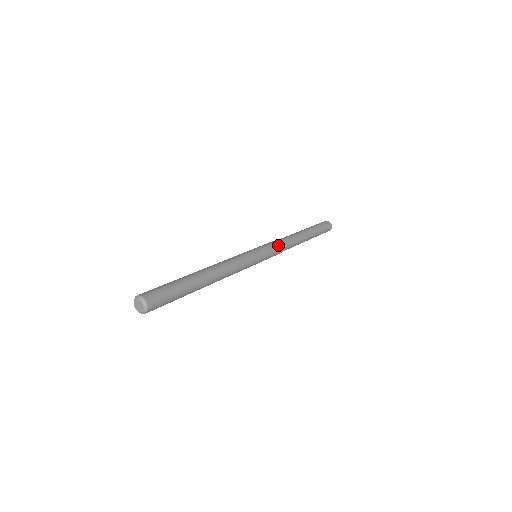
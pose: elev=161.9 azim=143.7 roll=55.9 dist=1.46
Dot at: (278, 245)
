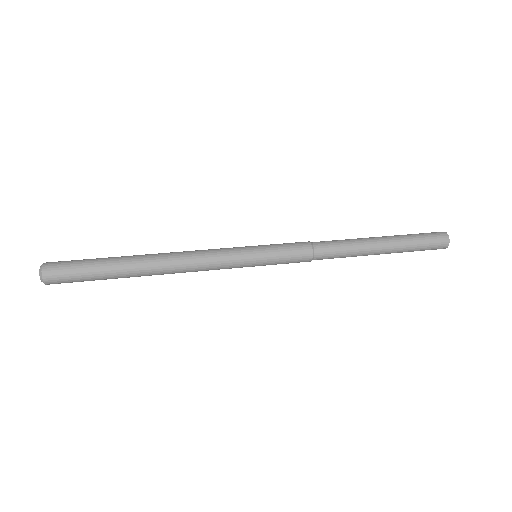
Dot at: (300, 251)
